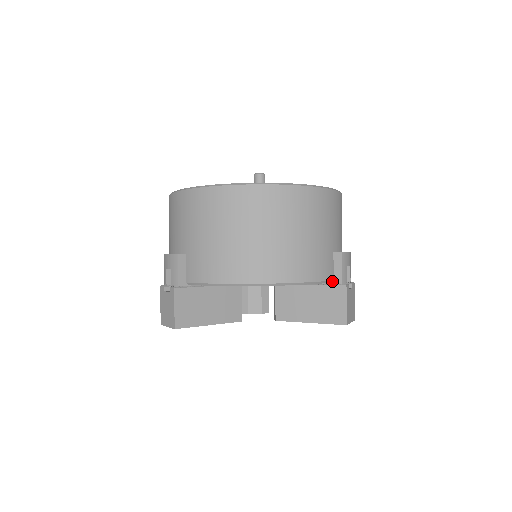
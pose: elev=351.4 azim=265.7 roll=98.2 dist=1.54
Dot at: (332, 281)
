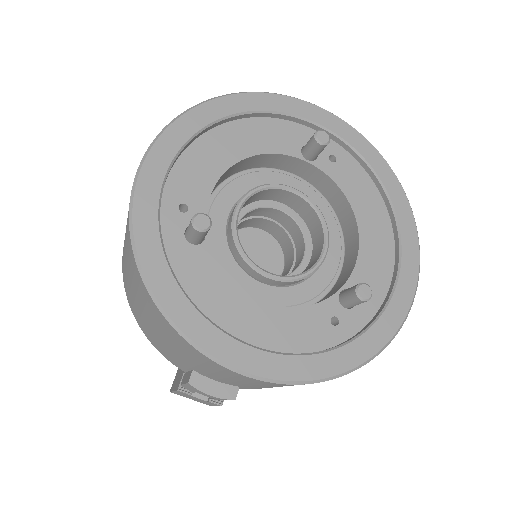
Dot at: occluded
